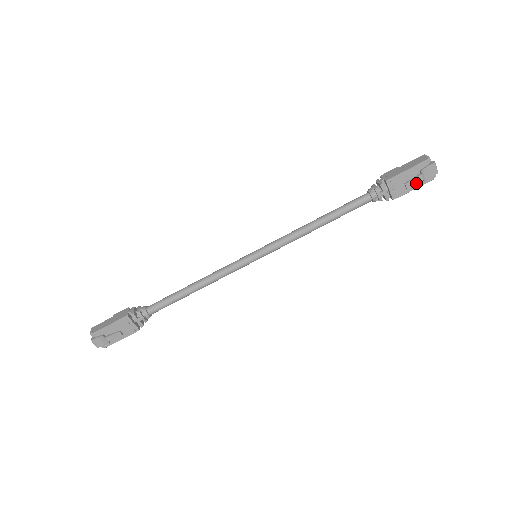
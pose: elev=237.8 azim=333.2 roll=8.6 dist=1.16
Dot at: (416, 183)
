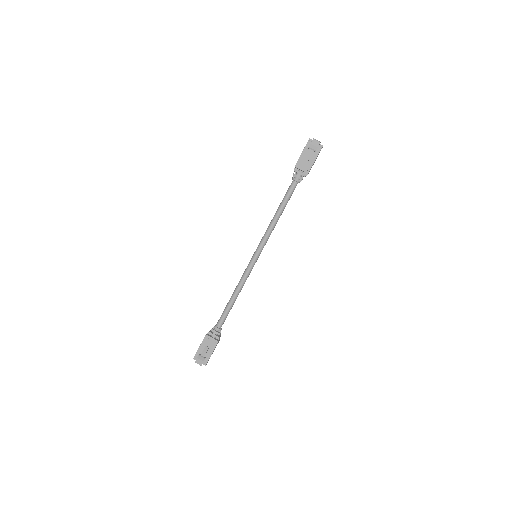
Dot at: (310, 156)
